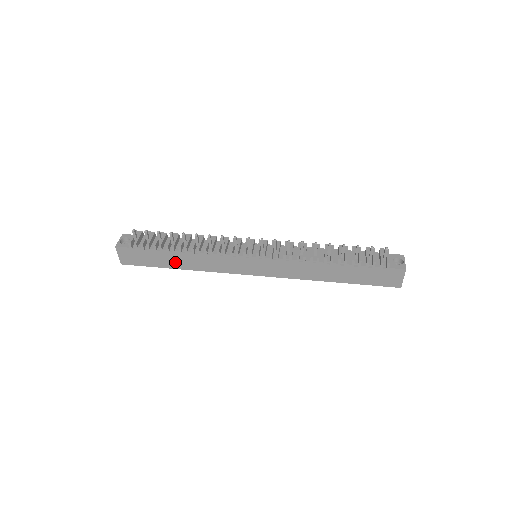
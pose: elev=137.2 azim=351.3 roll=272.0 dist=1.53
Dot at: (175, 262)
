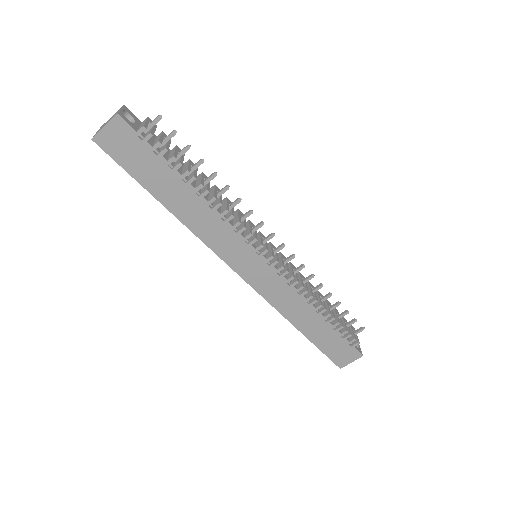
Dot at: (172, 196)
